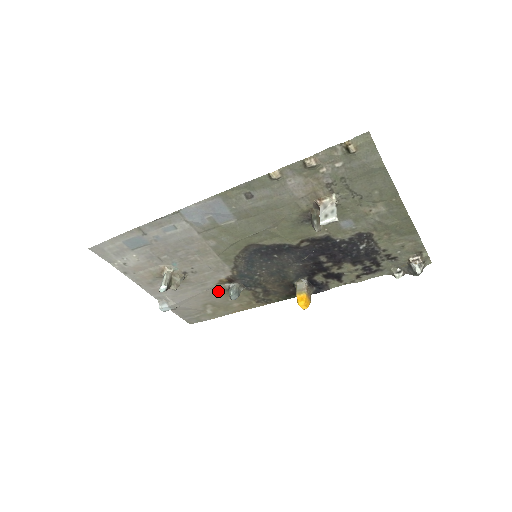
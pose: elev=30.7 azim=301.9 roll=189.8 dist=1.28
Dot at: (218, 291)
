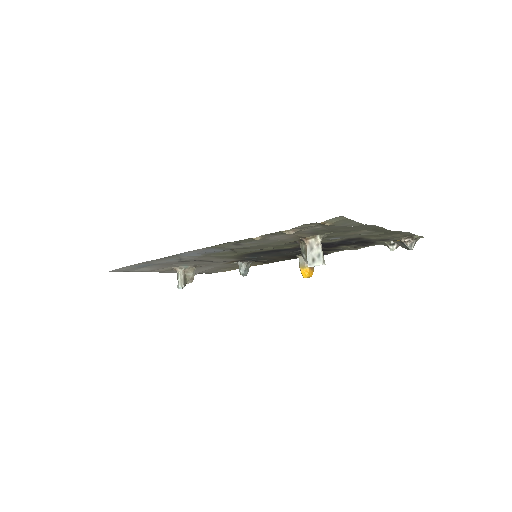
Dot at: (229, 265)
